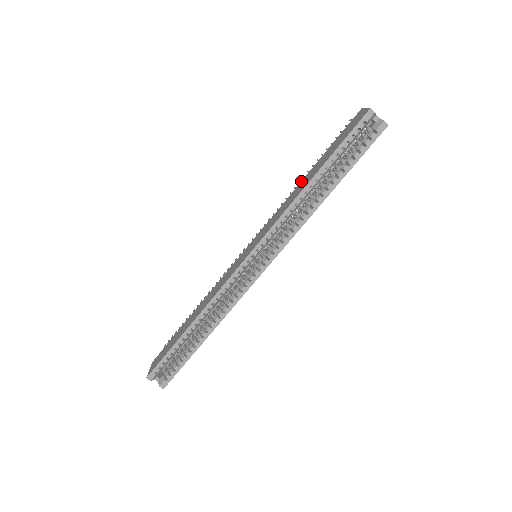
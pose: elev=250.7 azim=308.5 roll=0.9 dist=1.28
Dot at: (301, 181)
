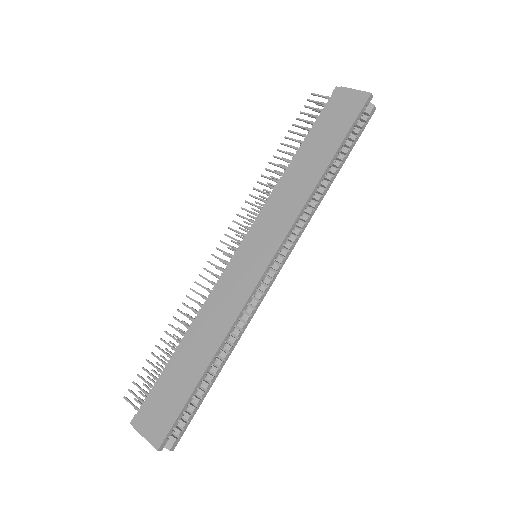
Dot at: (293, 165)
